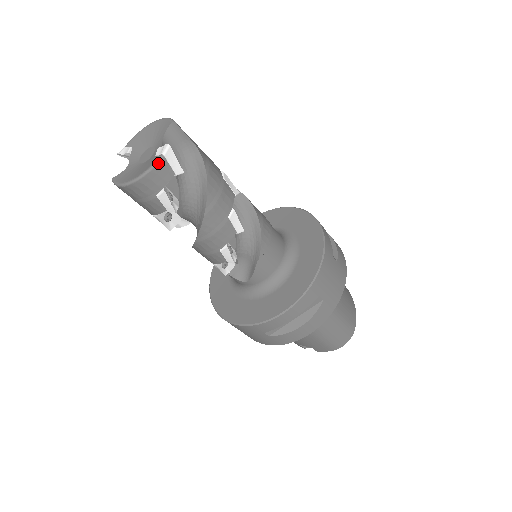
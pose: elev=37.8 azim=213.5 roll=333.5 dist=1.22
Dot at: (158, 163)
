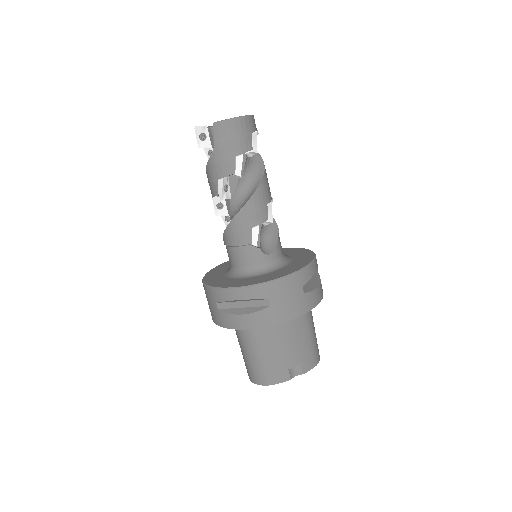
Dot at: occluded
